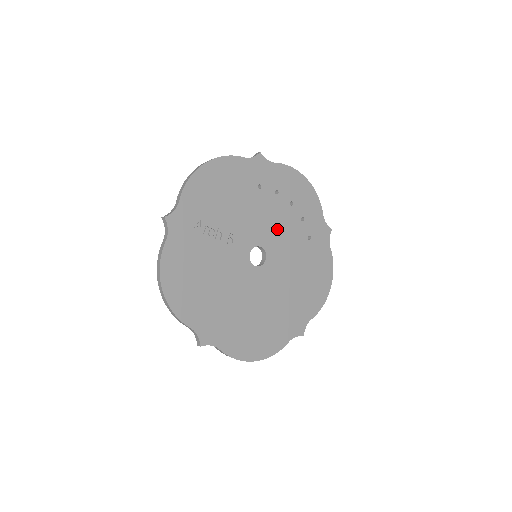
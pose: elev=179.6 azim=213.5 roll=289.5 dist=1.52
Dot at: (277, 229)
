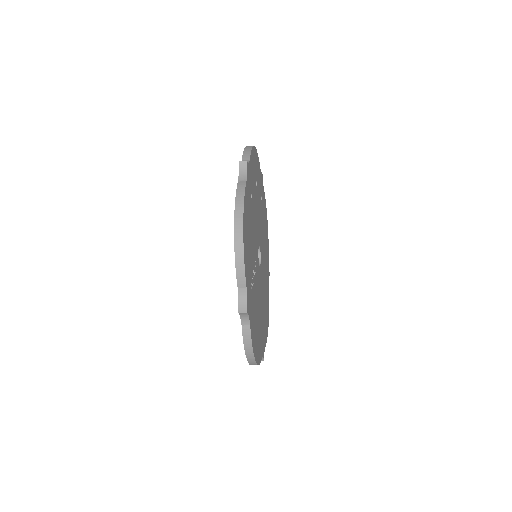
Dot at: (258, 218)
